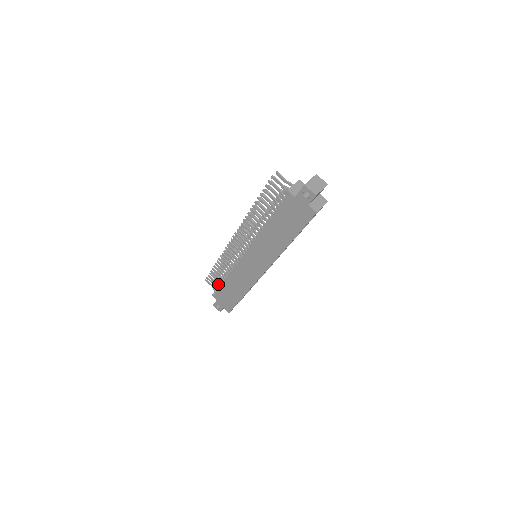
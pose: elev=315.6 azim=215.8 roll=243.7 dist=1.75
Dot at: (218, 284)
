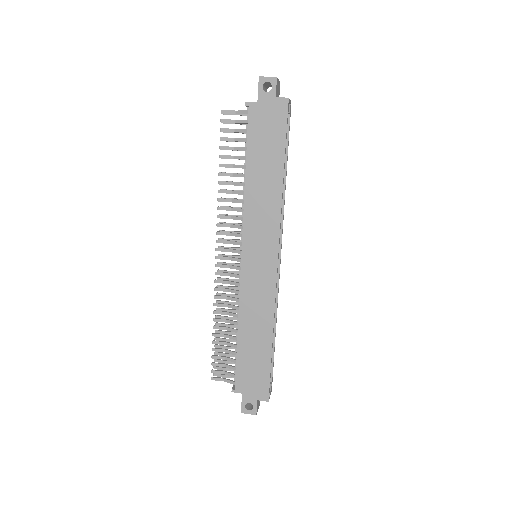
Dot at: occluded
